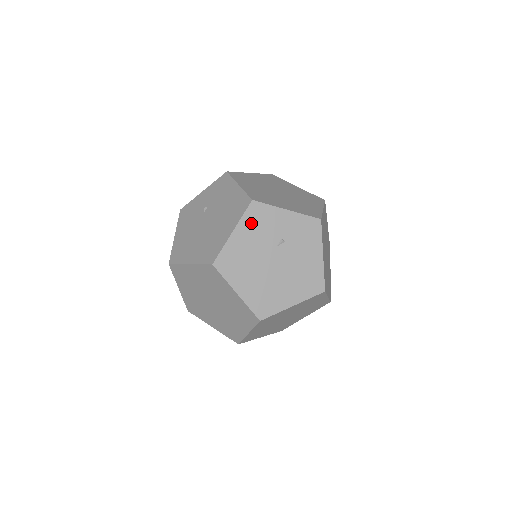
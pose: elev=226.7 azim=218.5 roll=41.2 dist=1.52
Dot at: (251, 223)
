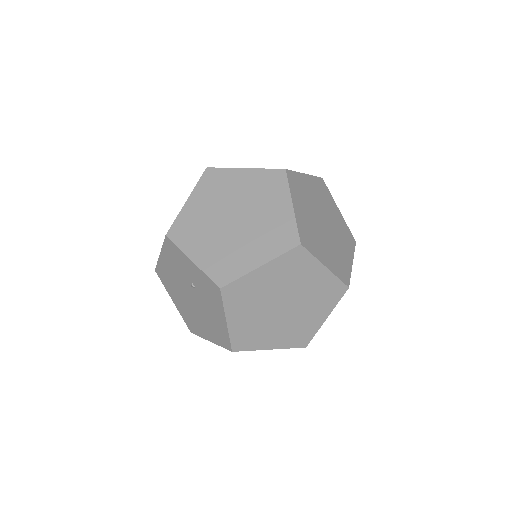
Dot at: (169, 255)
